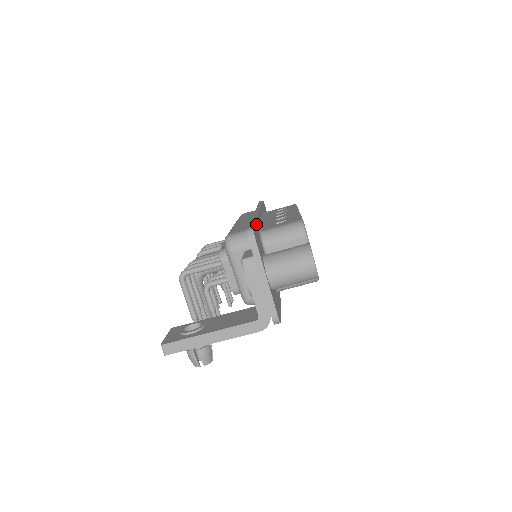
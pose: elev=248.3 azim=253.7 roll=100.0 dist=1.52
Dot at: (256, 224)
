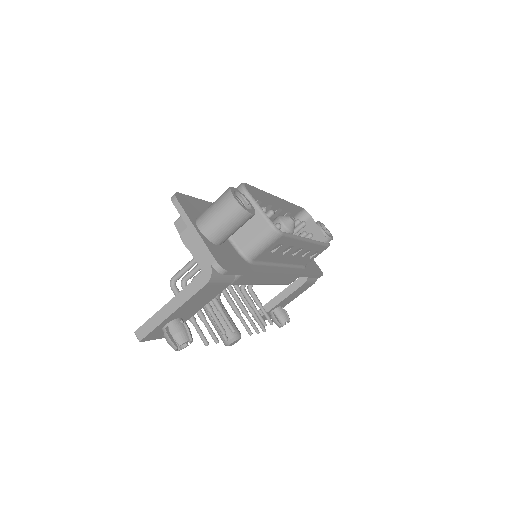
Dot at: (203, 202)
